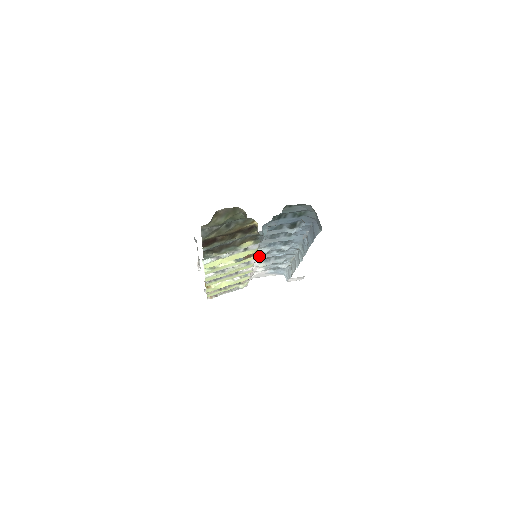
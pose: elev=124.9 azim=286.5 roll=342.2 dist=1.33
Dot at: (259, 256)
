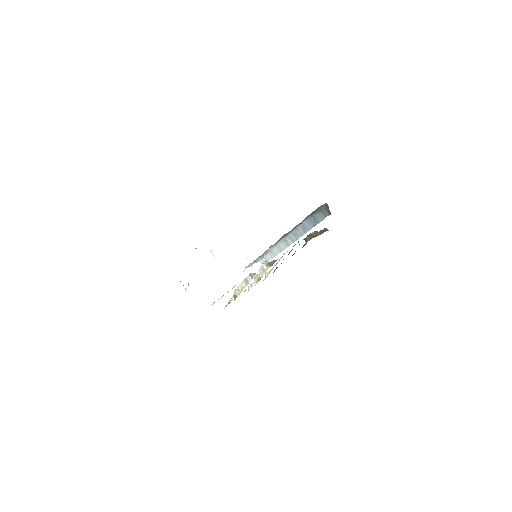
Dot at: (261, 255)
